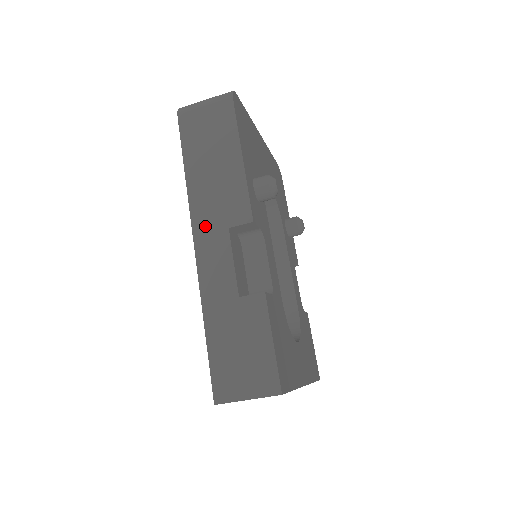
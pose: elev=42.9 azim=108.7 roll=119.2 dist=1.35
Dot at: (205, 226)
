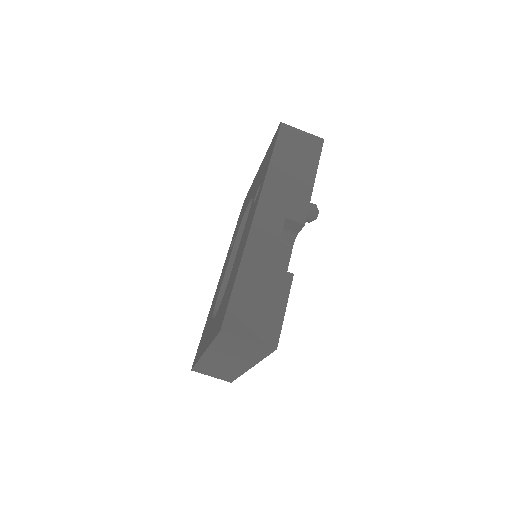
Dot at: (269, 206)
